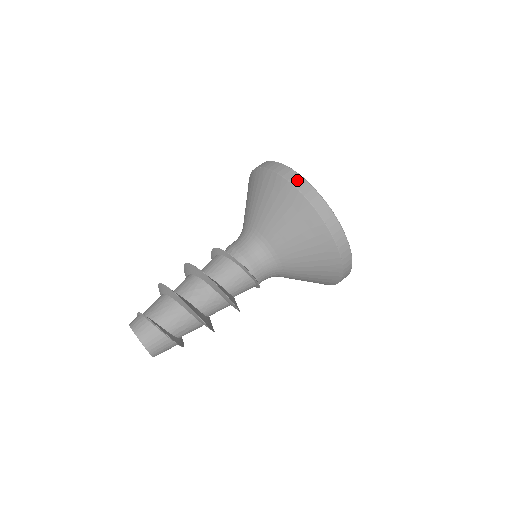
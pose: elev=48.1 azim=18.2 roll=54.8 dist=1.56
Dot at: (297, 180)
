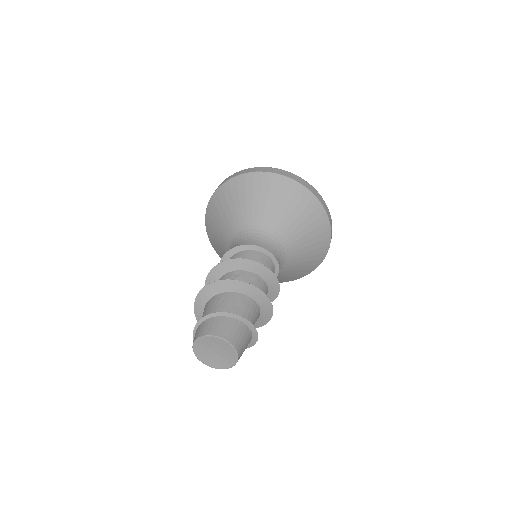
Dot at: (235, 175)
